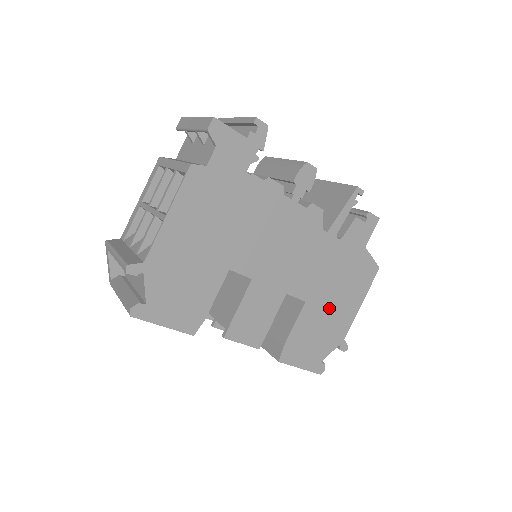
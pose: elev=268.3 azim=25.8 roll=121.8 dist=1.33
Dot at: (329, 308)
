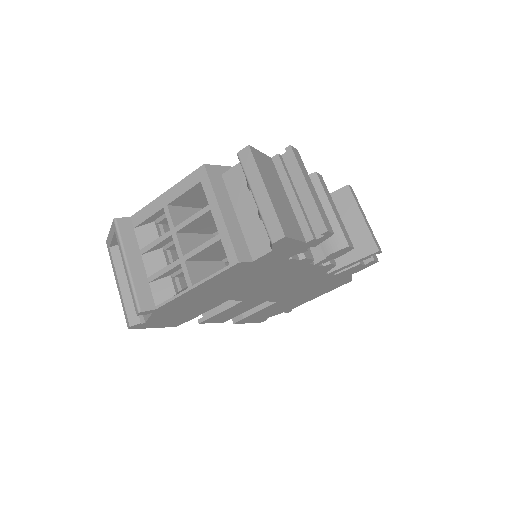
Dot at: (294, 301)
